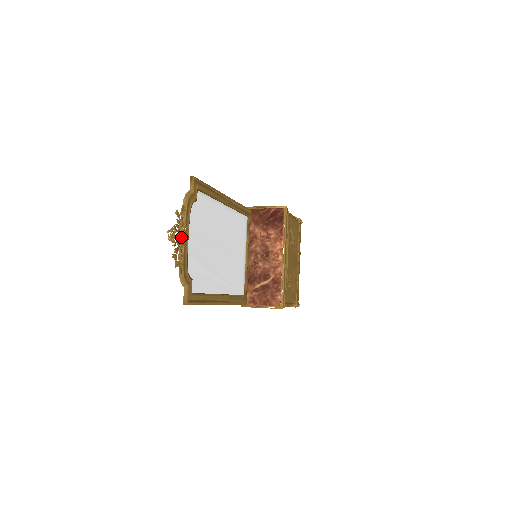
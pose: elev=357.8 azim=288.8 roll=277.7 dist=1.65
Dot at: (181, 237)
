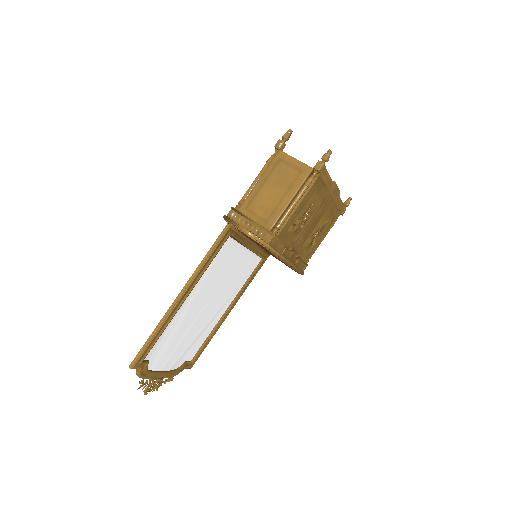
Dot at: (155, 383)
